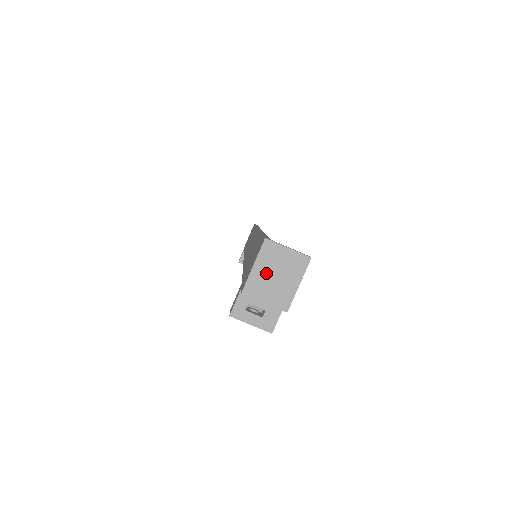
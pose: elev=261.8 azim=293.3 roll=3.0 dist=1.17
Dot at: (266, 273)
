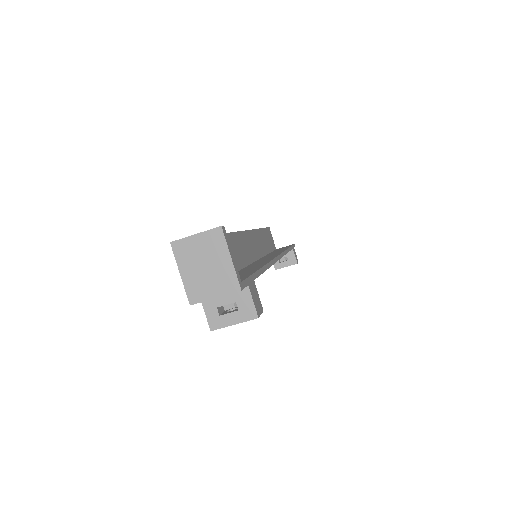
Dot at: (195, 271)
